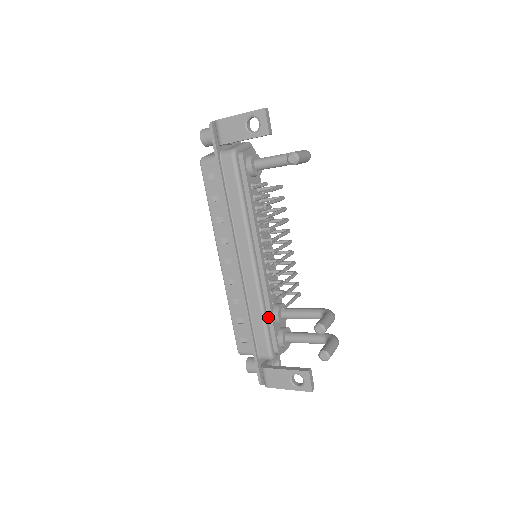
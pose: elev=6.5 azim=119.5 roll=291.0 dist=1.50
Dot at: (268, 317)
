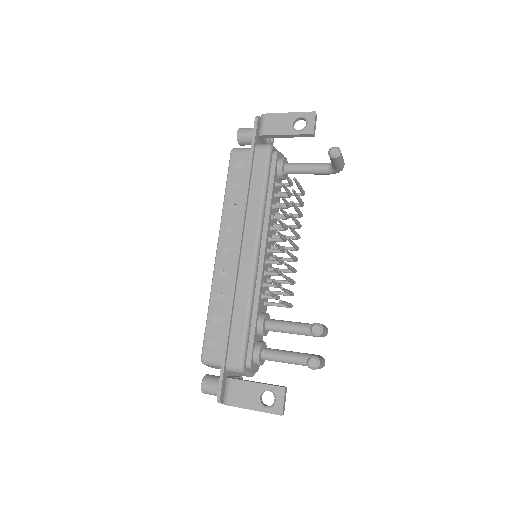
Dot at: (252, 321)
